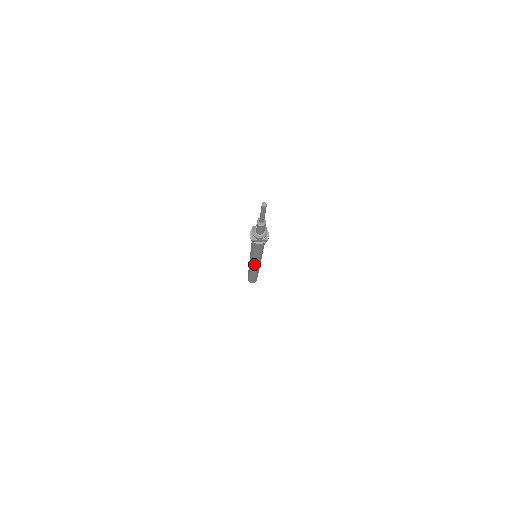
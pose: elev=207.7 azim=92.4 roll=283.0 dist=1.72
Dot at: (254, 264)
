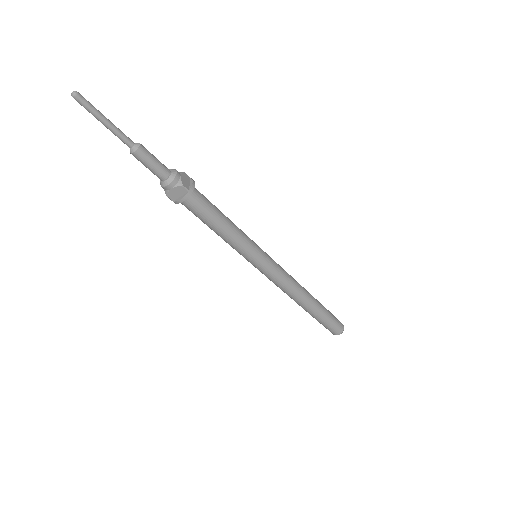
Dot at: (265, 273)
